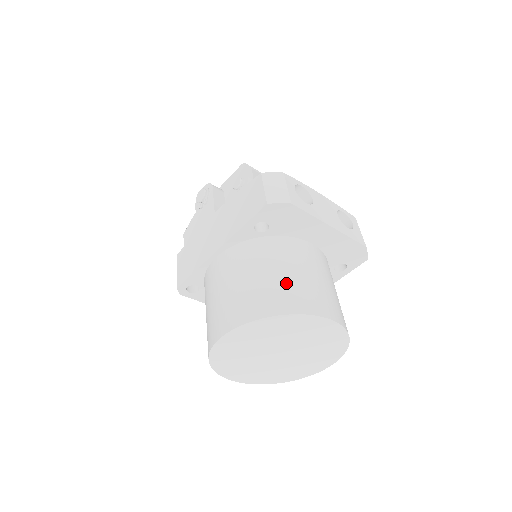
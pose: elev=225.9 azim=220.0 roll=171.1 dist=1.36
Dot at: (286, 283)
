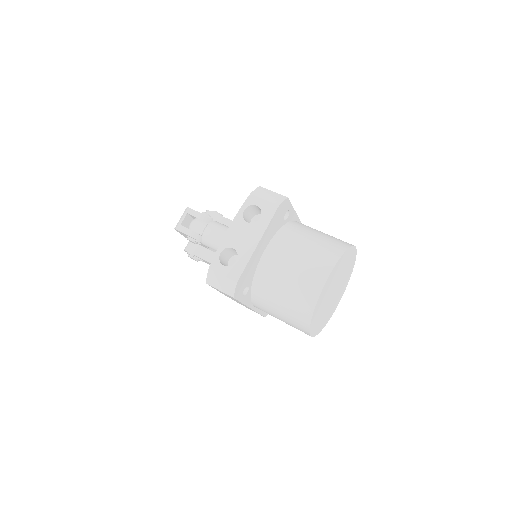
Dot at: (291, 297)
